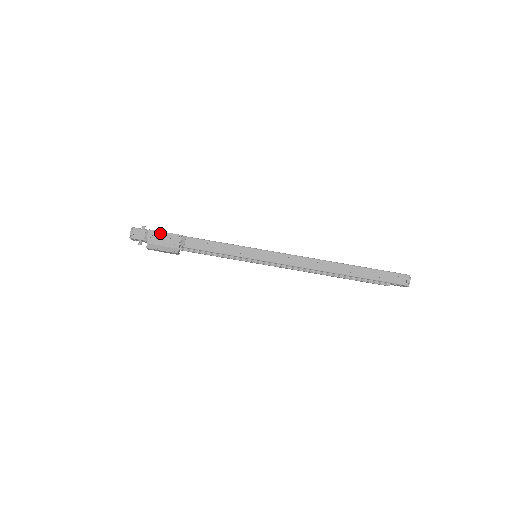
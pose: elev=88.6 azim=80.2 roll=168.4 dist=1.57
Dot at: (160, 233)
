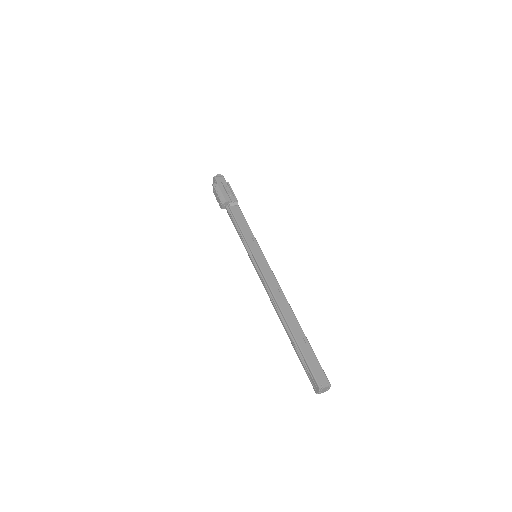
Dot at: (230, 189)
